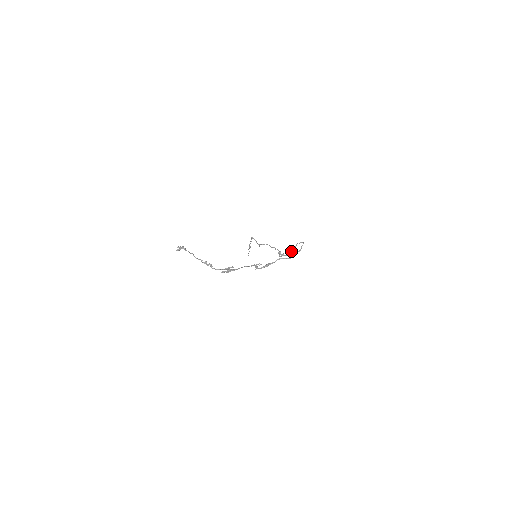
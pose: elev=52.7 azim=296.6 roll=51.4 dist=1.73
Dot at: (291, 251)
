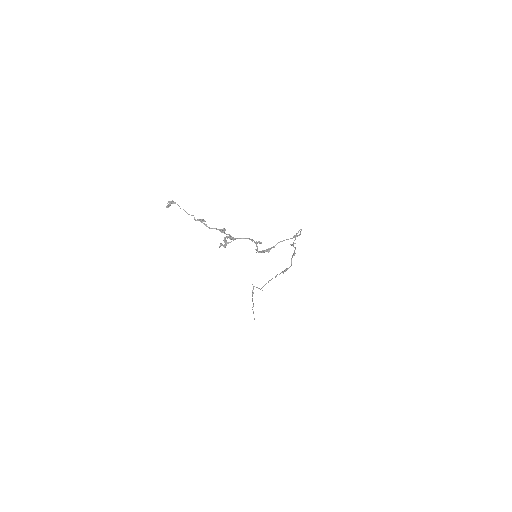
Dot at: occluded
